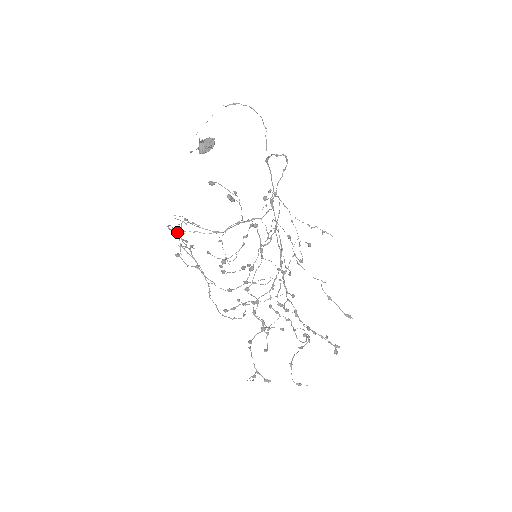
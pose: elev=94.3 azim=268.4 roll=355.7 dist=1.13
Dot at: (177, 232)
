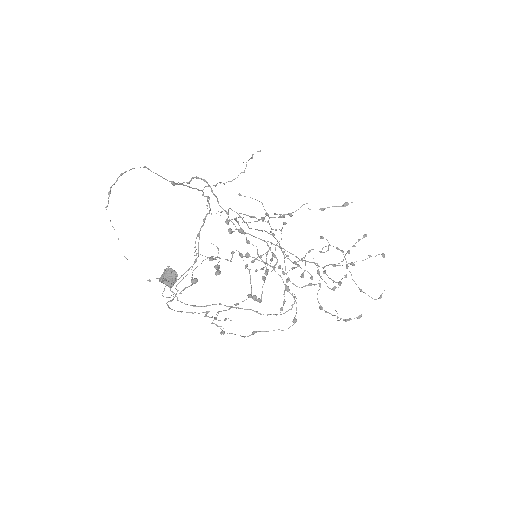
Dot at: occluded
